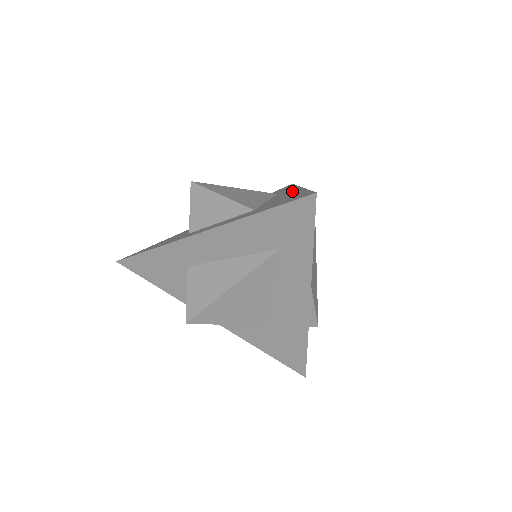
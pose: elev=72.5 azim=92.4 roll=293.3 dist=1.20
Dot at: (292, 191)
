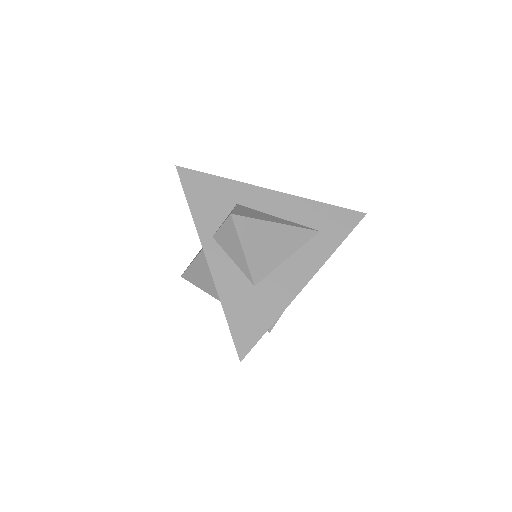
Dot at: occluded
